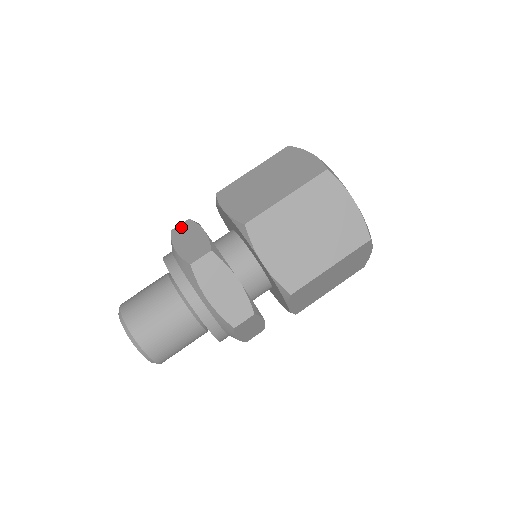
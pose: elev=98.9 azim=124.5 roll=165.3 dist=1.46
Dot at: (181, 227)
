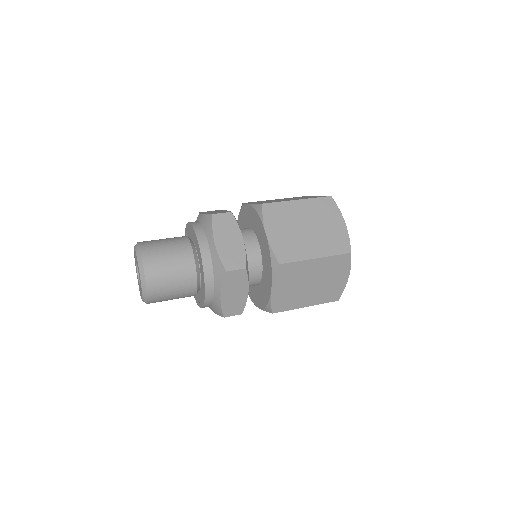
Dot at: (209, 211)
